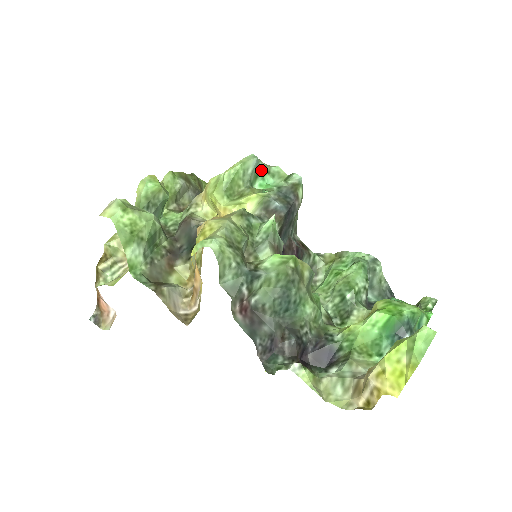
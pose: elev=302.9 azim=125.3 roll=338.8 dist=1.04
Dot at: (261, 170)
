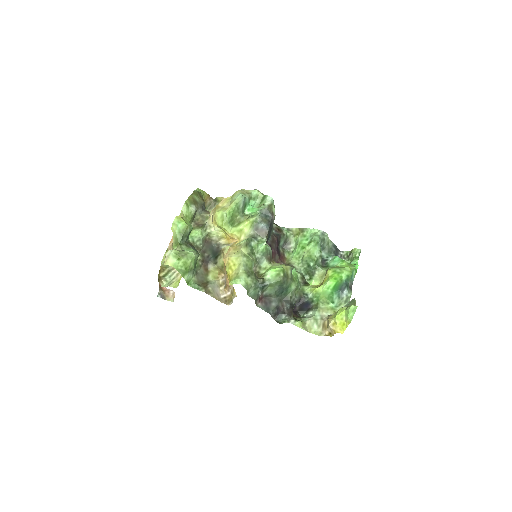
Dot at: (247, 201)
